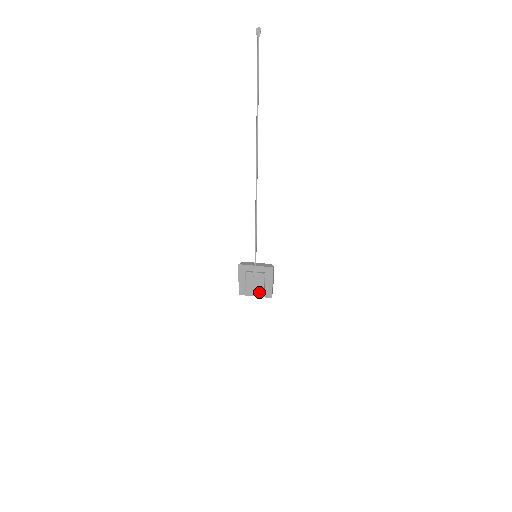
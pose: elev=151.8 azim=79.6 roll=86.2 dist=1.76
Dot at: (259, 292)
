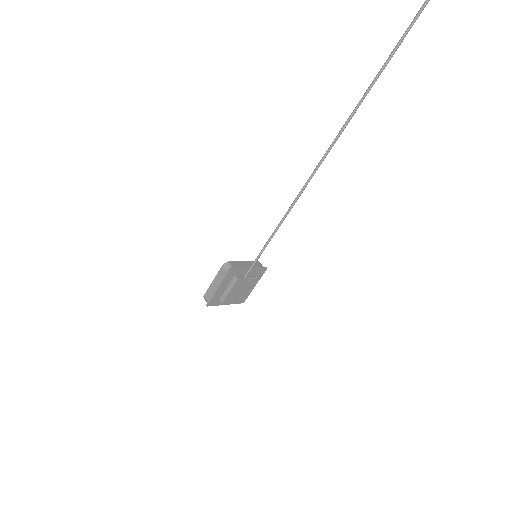
Dot at: (238, 300)
